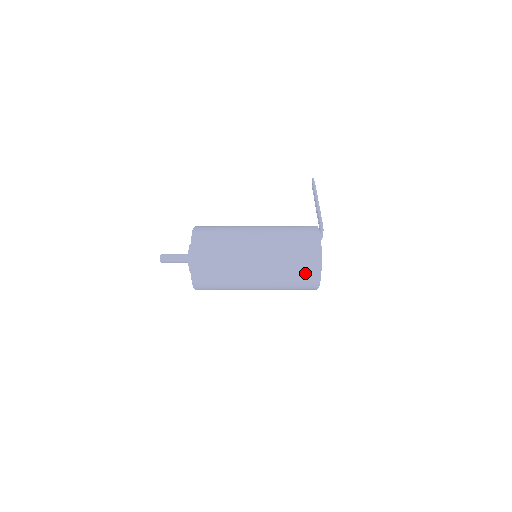
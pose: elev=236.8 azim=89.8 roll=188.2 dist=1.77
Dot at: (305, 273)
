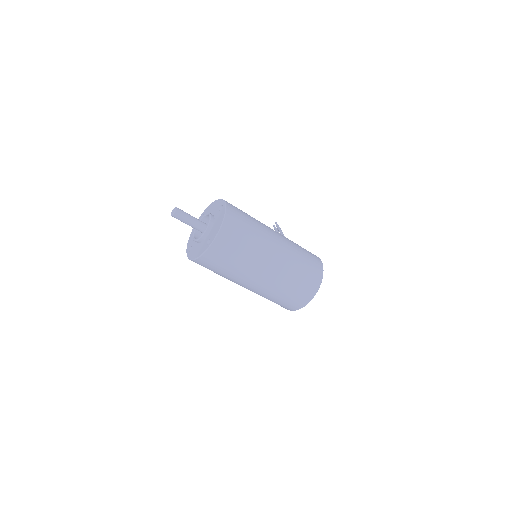
Dot at: (305, 288)
